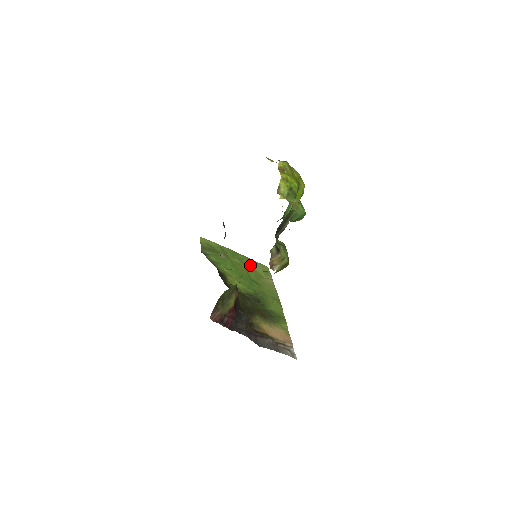
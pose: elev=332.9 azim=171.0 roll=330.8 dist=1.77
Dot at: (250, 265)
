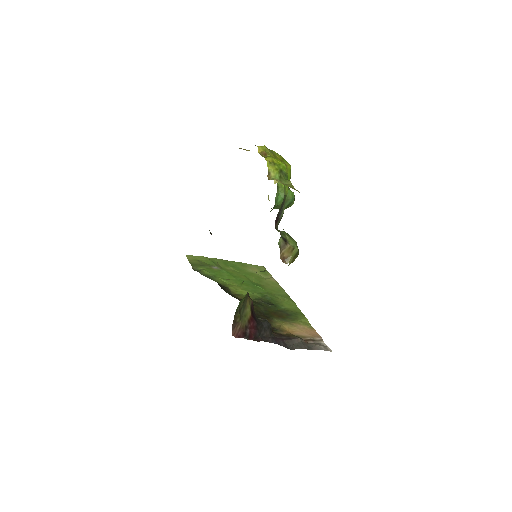
Dot at: (246, 269)
